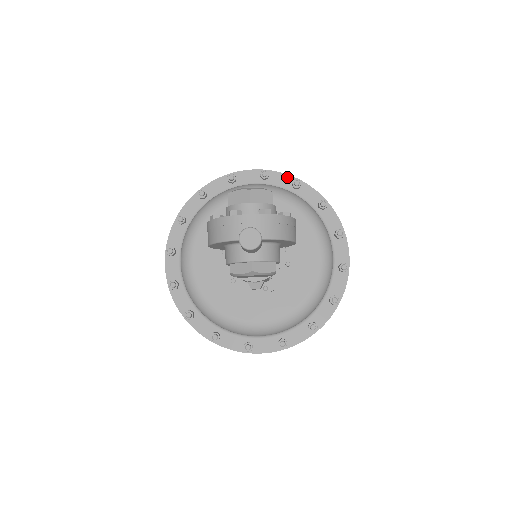
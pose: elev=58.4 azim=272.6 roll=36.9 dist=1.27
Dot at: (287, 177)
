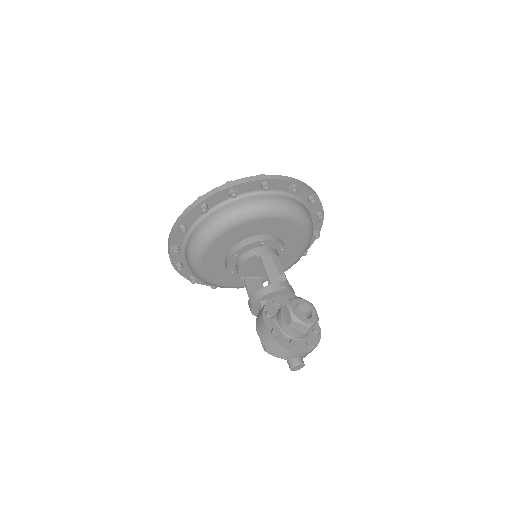
Dot at: (309, 191)
